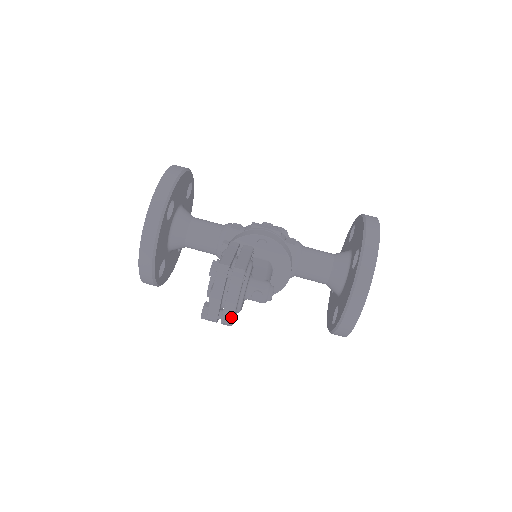
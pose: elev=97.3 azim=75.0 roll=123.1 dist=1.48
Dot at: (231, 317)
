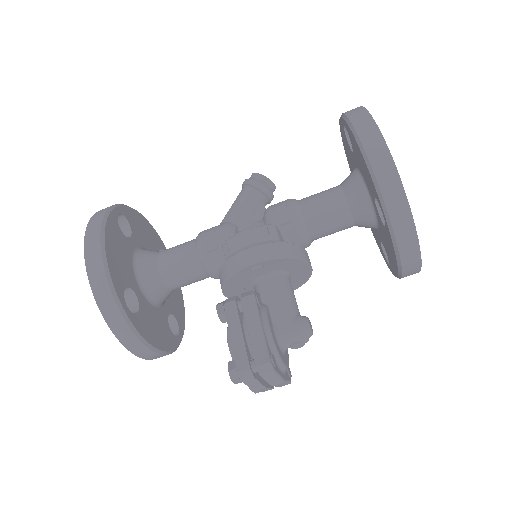
Dot at: (286, 384)
